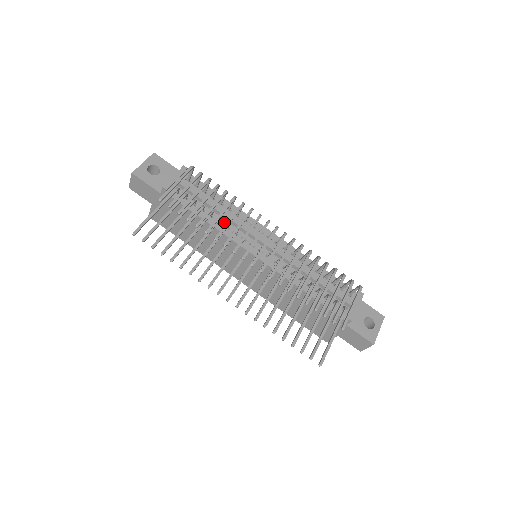
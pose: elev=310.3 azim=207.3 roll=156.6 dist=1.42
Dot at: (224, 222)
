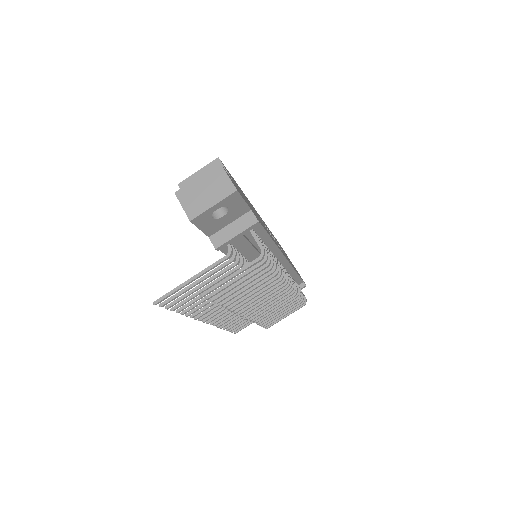
Dot at: (251, 259)
